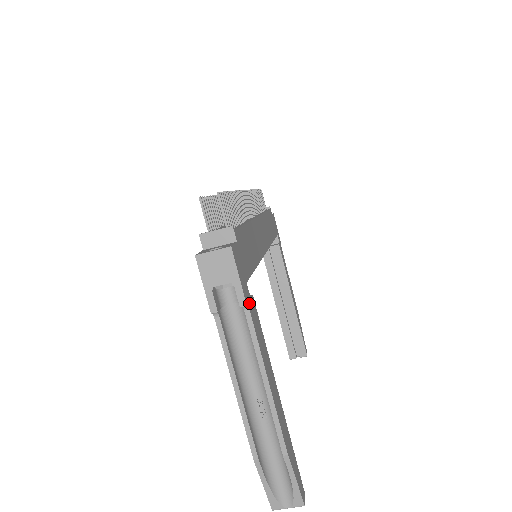
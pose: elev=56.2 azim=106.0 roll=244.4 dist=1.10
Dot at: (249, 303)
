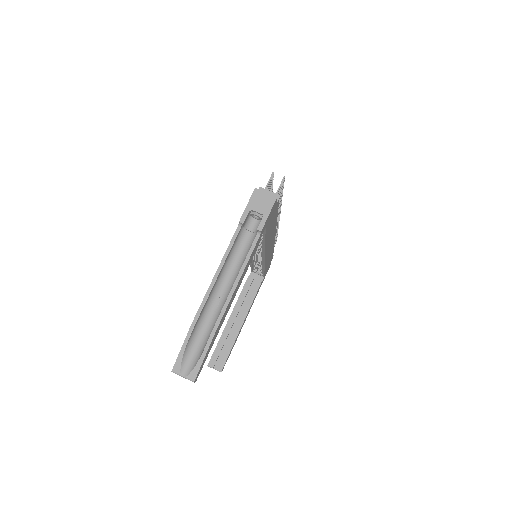
Dot at: (261, 235)
